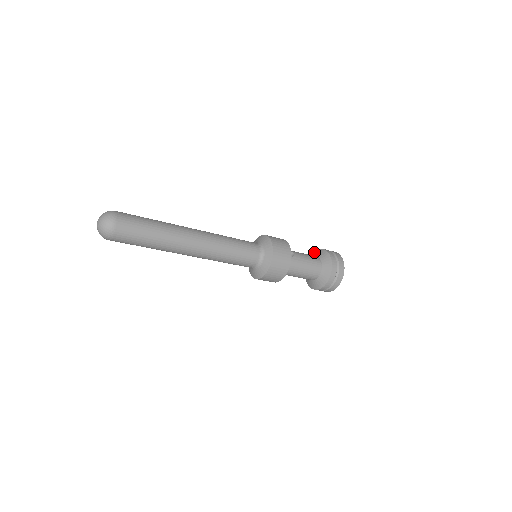
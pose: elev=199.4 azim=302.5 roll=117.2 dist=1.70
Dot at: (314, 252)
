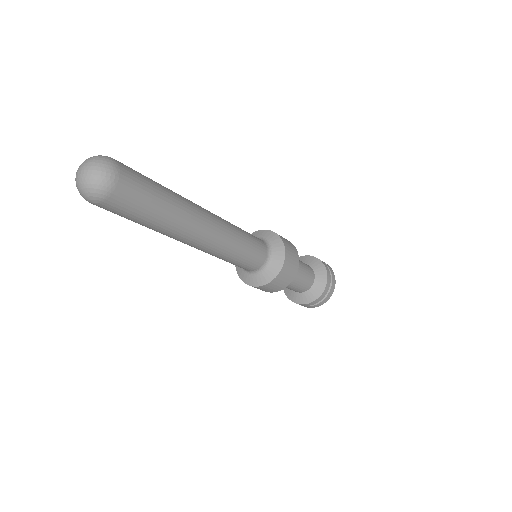
Dot at: occluded
